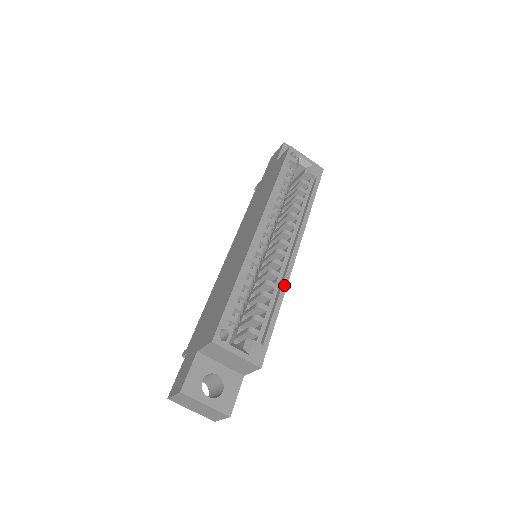
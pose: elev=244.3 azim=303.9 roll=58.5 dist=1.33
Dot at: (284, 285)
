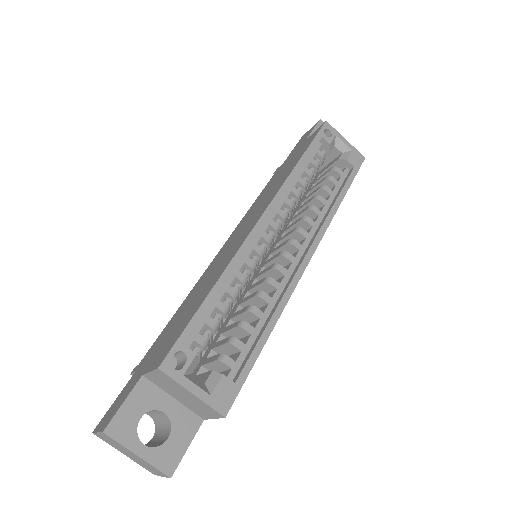
Dot at: (283, 302)
